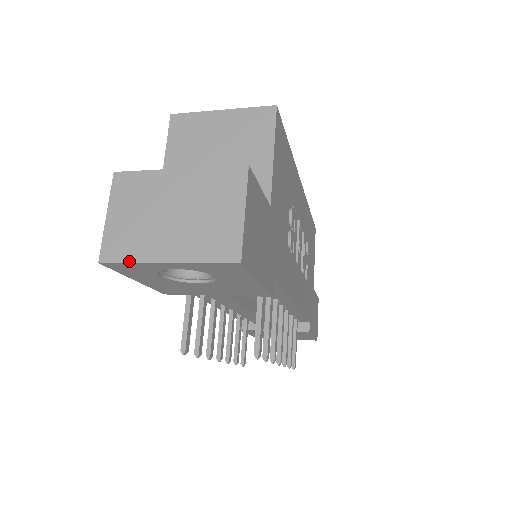
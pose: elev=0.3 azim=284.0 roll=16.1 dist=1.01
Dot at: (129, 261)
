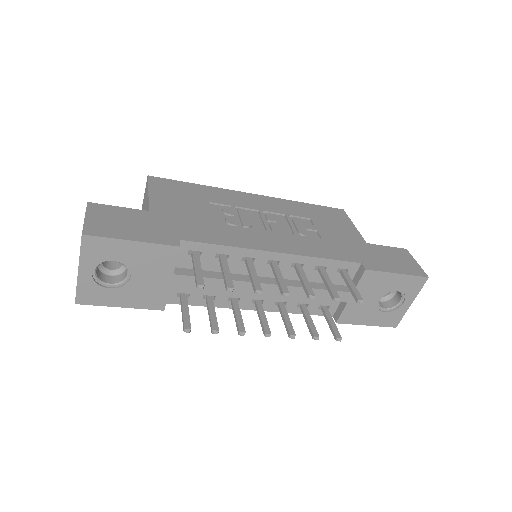
Dot at: (76, 289)
